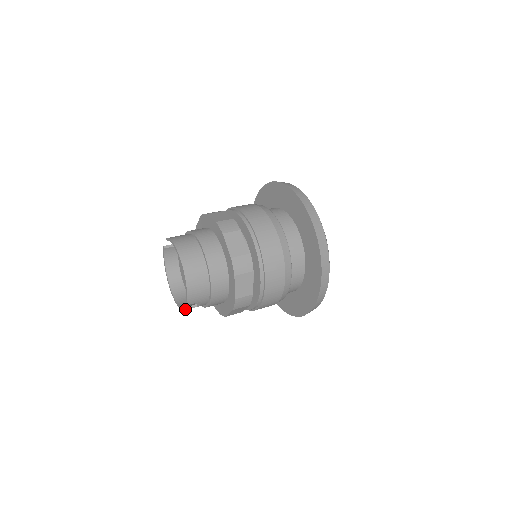
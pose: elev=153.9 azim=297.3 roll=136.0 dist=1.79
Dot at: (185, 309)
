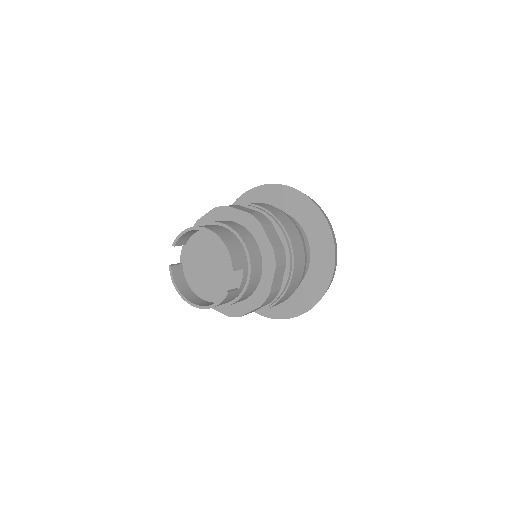
Dot at: (229, 291)
